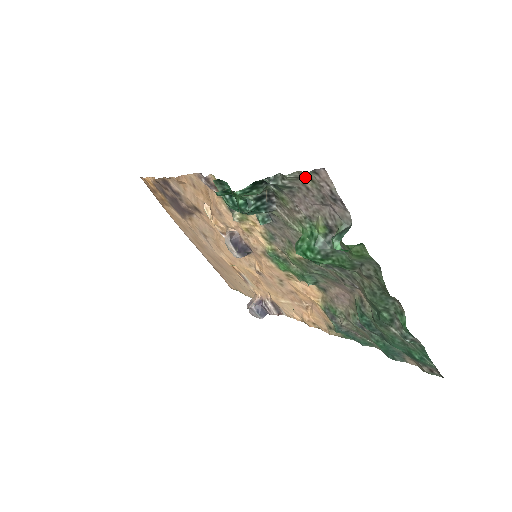
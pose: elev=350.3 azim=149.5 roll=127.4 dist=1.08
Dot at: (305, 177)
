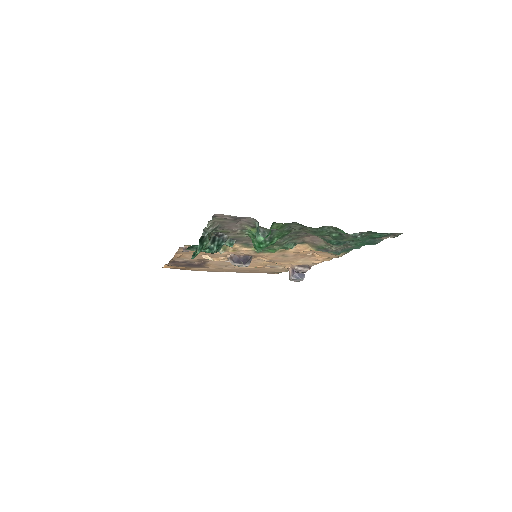
Dot at: (215, 220)
